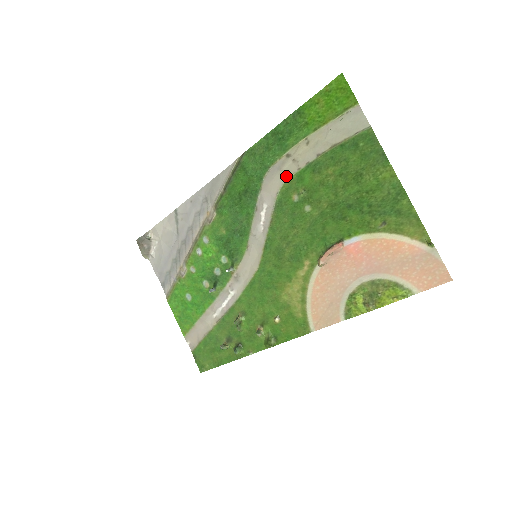
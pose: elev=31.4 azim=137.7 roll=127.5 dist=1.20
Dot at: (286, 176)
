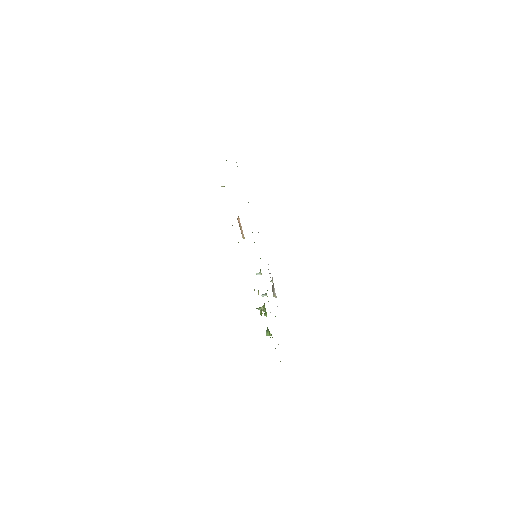
Dot at: occluded
